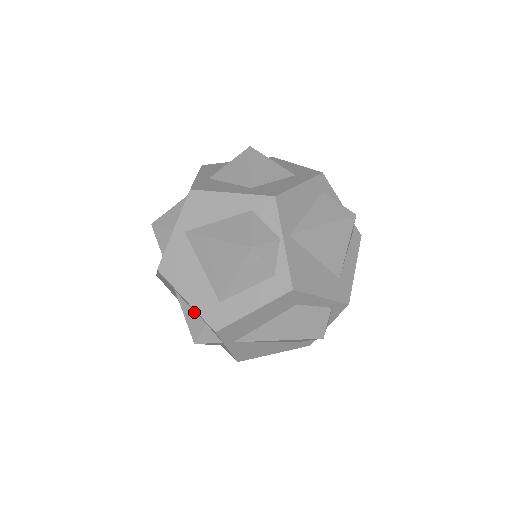
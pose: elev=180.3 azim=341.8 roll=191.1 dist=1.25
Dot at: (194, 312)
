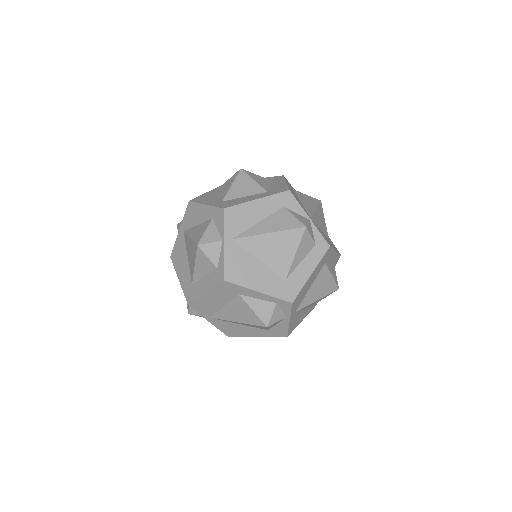
Dot at: occluded
